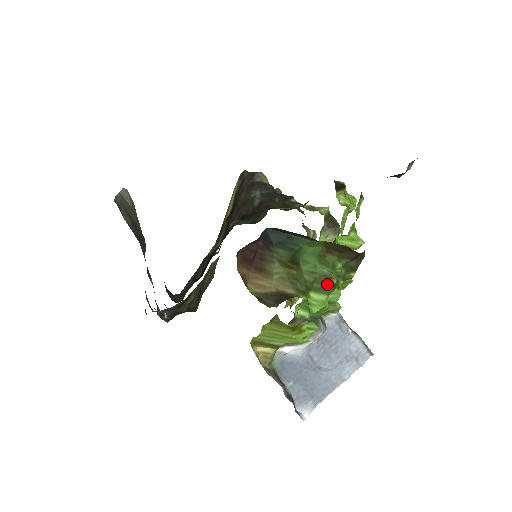
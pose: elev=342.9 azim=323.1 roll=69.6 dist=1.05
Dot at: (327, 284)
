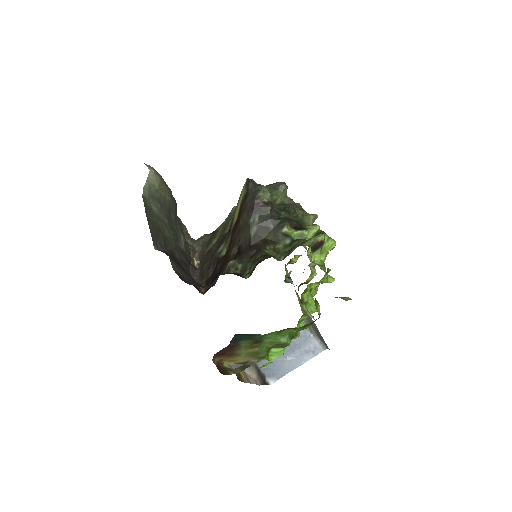
Dot at: (283, 346)
